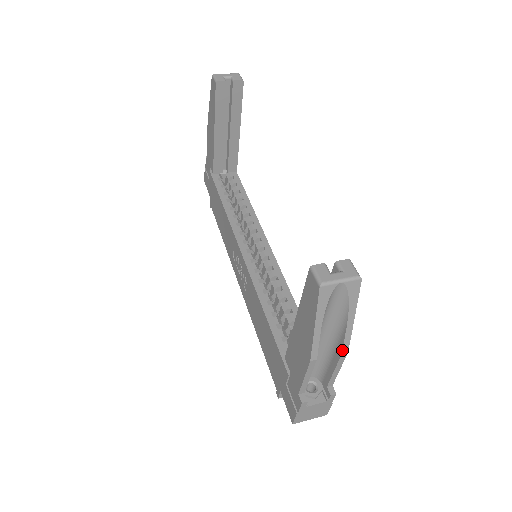
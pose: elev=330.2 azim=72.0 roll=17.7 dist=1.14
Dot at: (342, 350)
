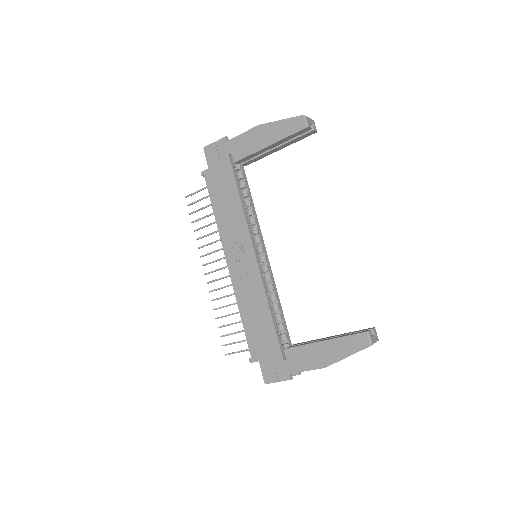
Dot at: occluded
